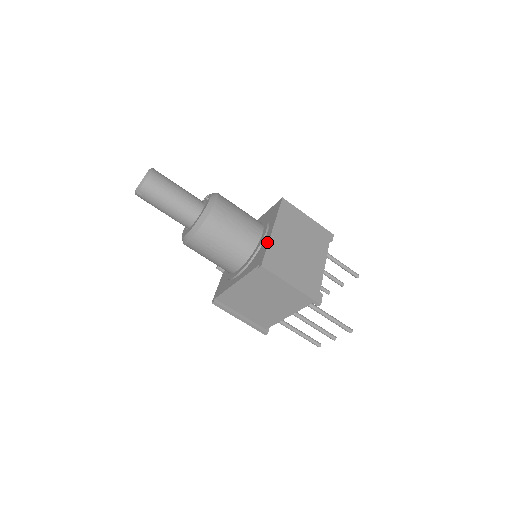
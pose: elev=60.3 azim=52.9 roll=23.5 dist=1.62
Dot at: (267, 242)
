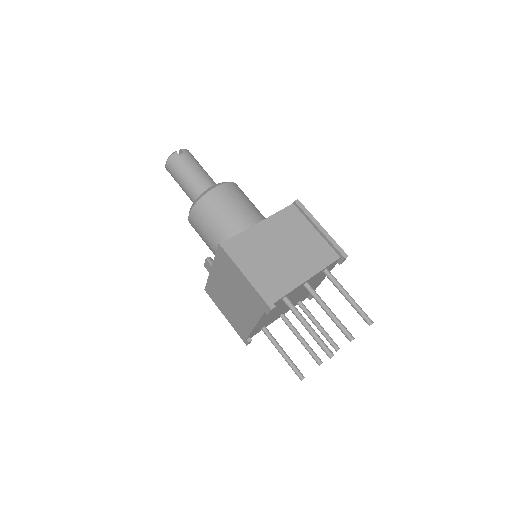
Dot at: occluded
